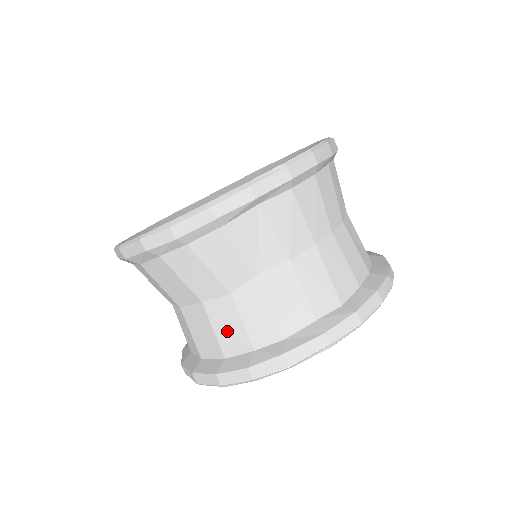
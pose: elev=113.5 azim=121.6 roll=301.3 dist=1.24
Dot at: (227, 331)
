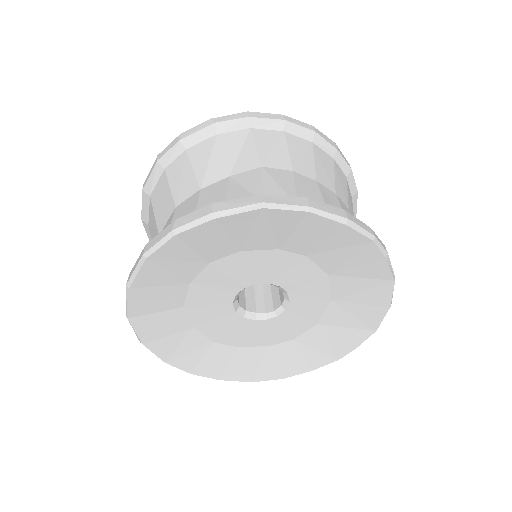
Dot at: occluded
